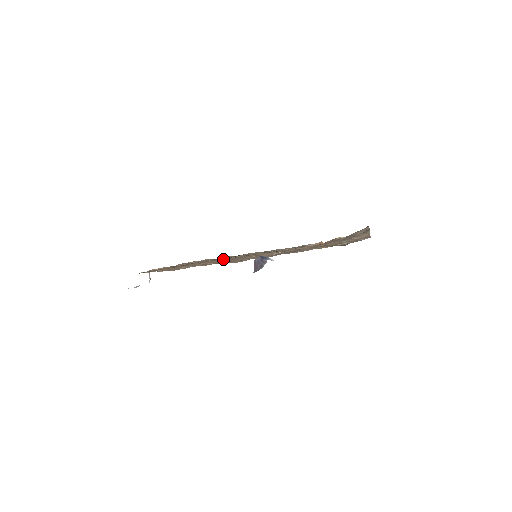
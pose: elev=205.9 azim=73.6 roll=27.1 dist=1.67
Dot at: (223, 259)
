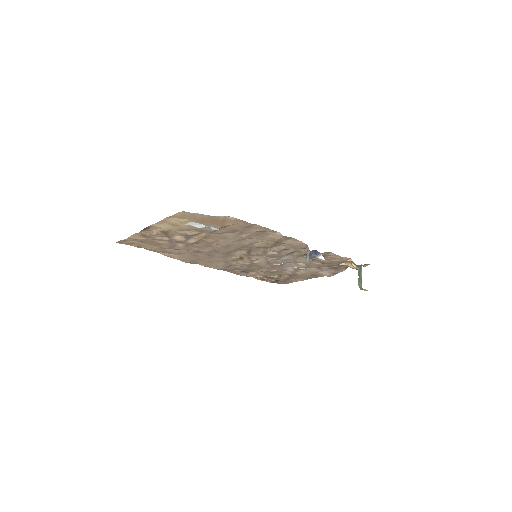
Dot at: (250, 243)
